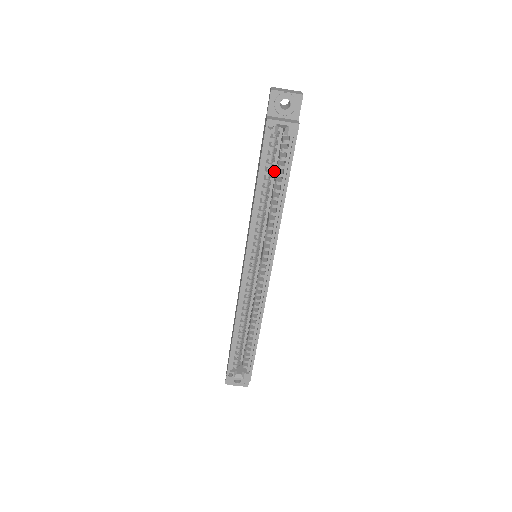
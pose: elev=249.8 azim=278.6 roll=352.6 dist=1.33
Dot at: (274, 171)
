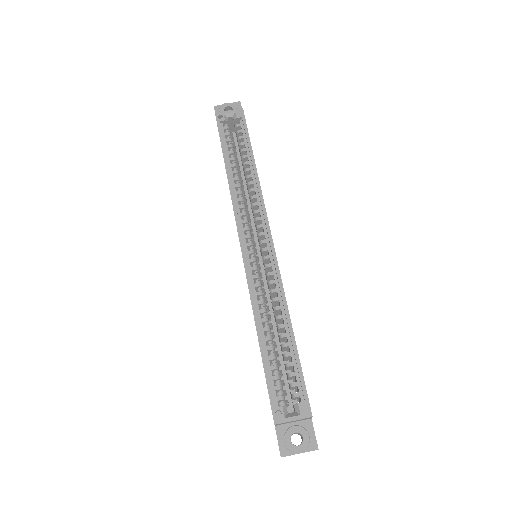
Dot at: (241, 167)
